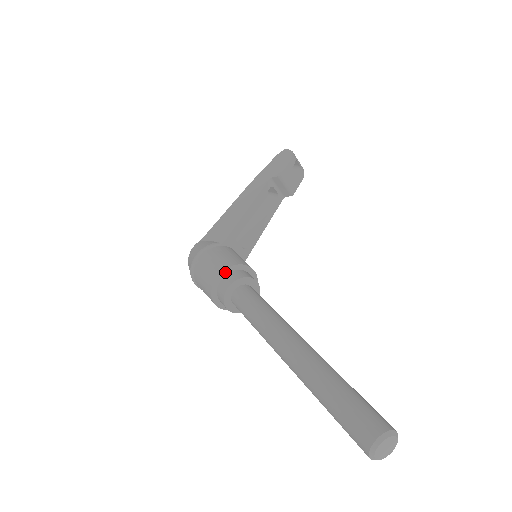
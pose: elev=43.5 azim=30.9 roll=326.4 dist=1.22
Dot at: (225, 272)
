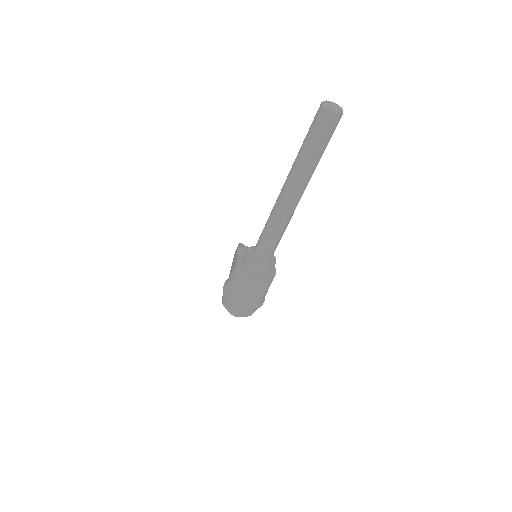
Dot at: (240, 258)
